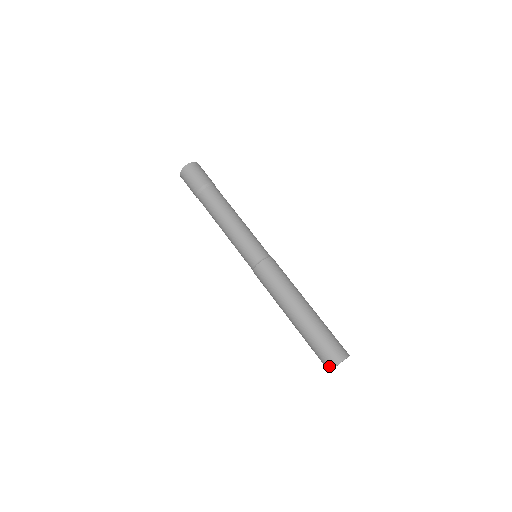
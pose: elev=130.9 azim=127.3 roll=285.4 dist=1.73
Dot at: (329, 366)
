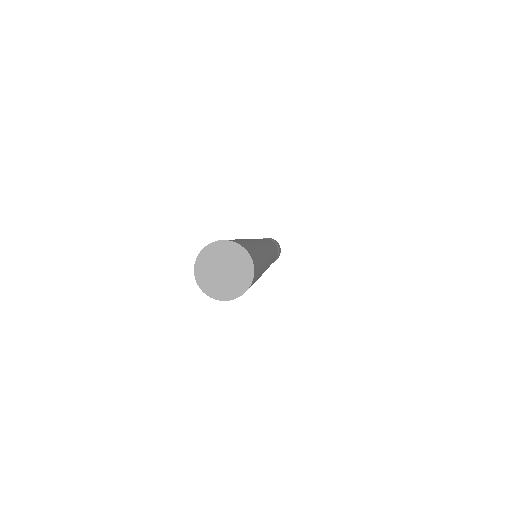
Dot at: (197, 260)
